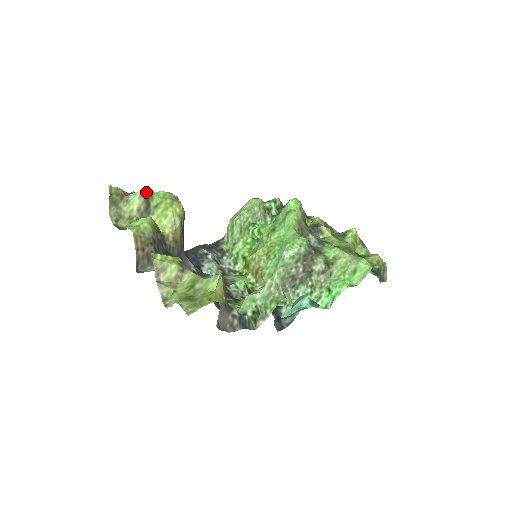
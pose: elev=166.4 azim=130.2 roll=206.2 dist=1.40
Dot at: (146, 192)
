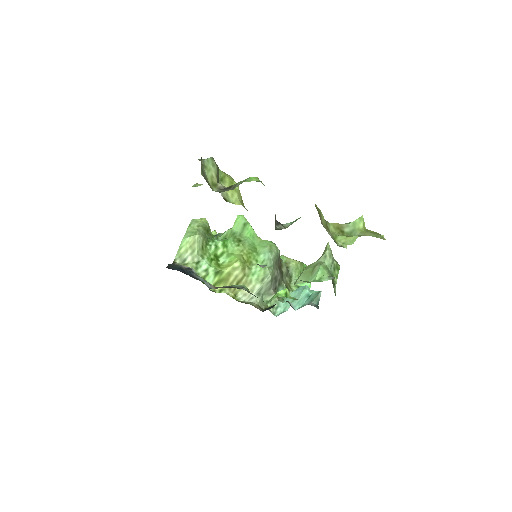
Dot at: occluded
